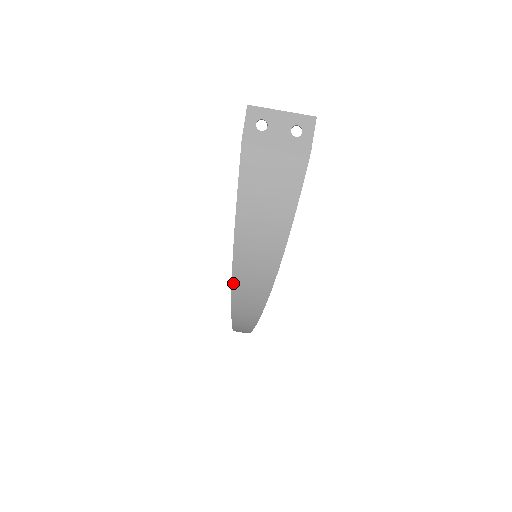
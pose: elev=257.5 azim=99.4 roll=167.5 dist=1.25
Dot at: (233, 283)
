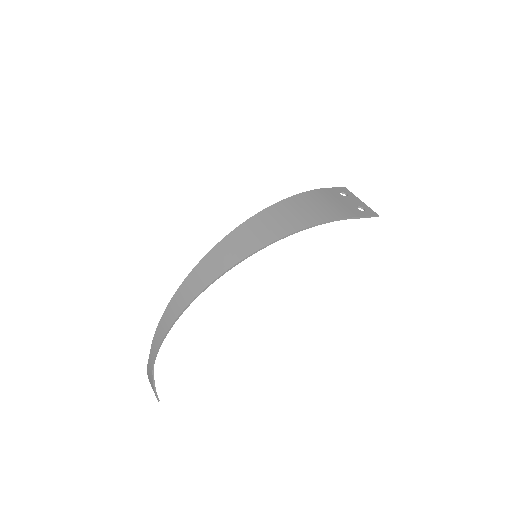
Dot at: (229, 235)
